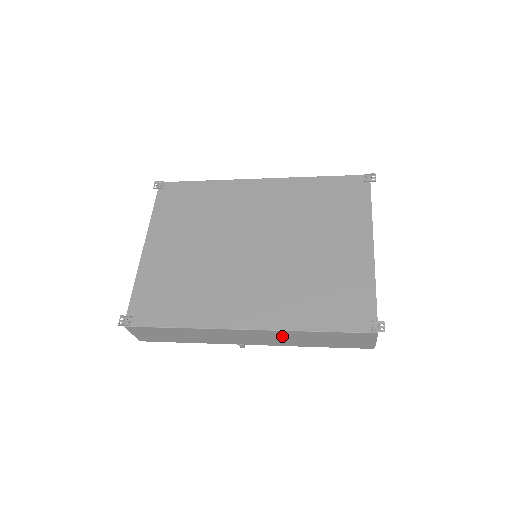
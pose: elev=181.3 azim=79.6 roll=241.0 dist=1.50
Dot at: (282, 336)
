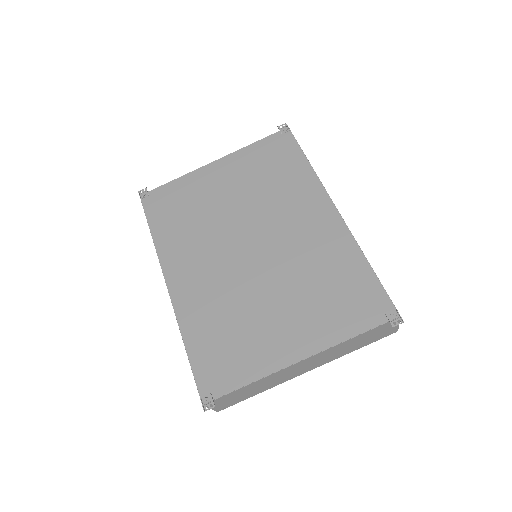
Dot at: occluded
